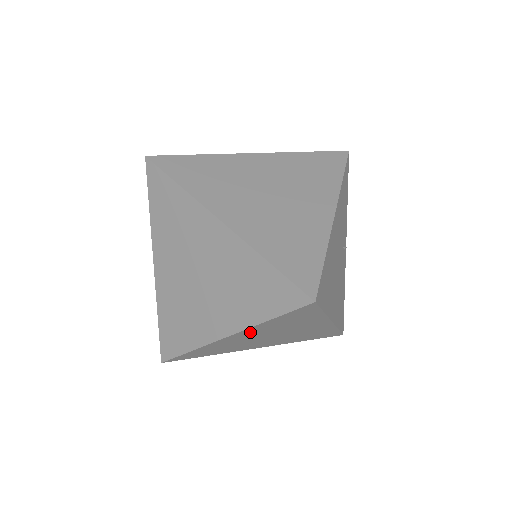
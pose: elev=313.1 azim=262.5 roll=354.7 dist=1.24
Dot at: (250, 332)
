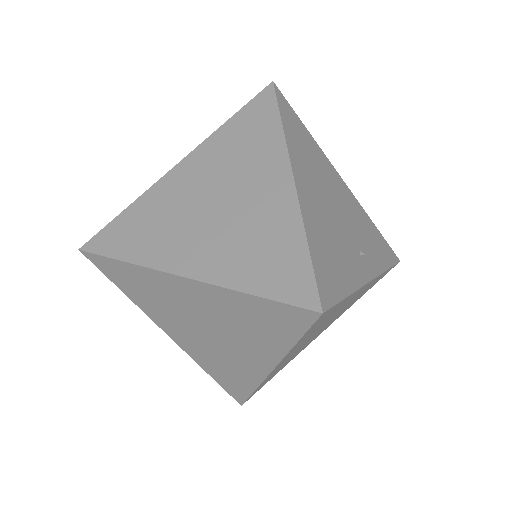
Dot at: (202, 159)
